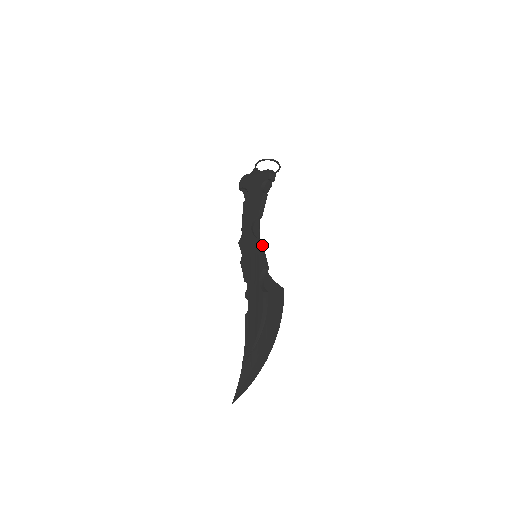
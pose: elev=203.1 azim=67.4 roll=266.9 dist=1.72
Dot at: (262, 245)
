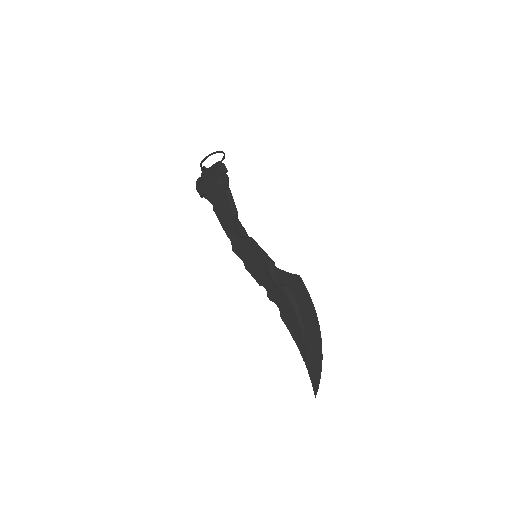
Dot at: (255, 243)
